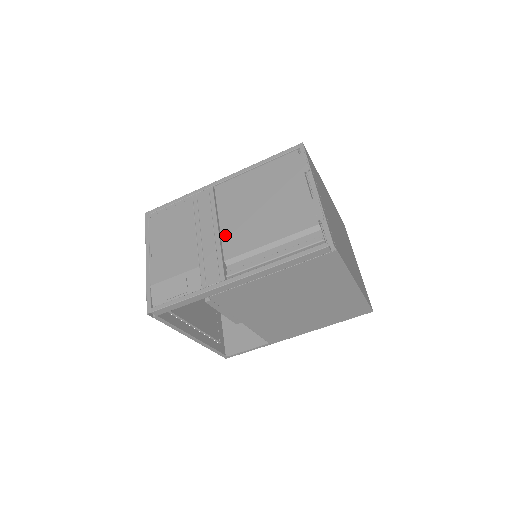
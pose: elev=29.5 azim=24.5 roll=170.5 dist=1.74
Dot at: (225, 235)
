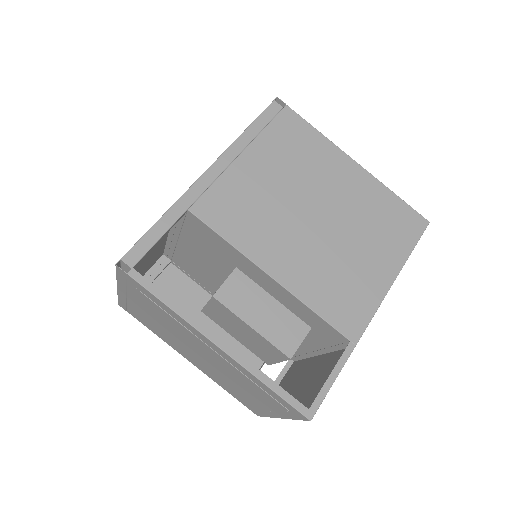
Dot at: occluded
